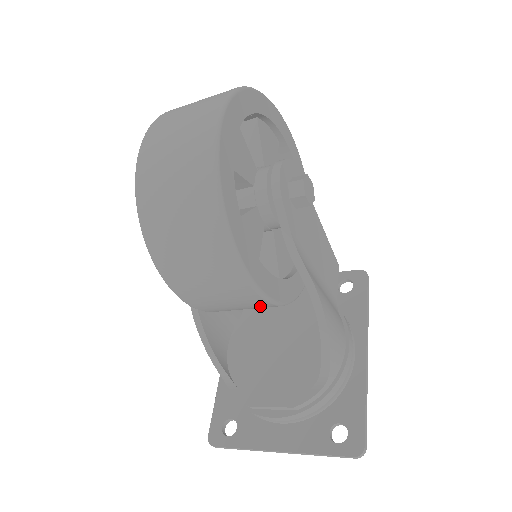
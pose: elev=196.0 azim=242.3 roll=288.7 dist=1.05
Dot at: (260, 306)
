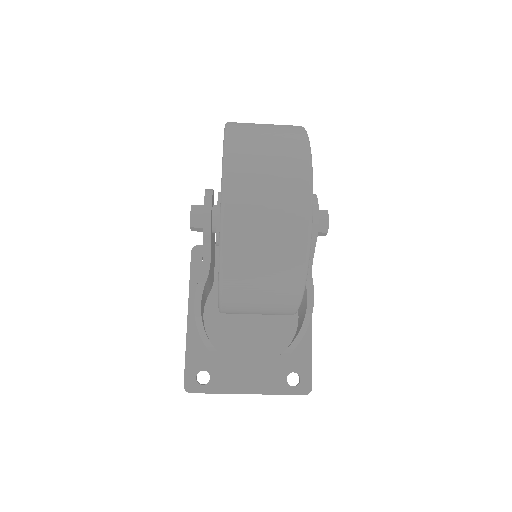
Dot at: occluded
